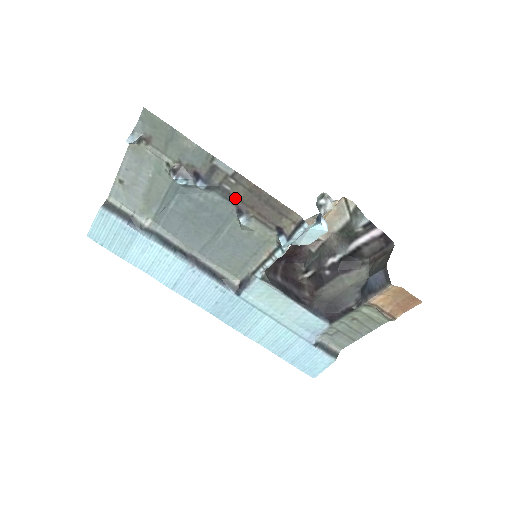
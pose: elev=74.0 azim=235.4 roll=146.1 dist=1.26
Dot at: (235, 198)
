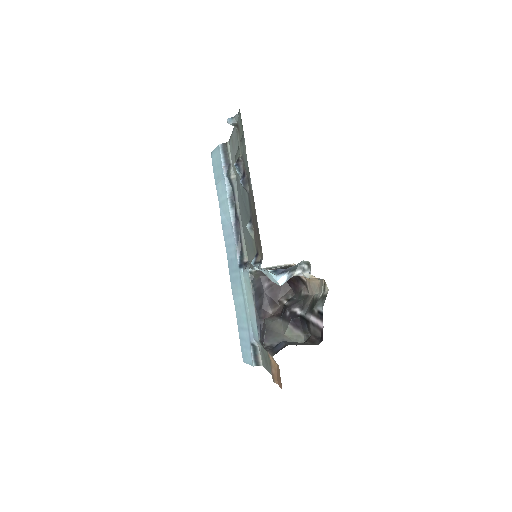
Dot at: (251, 209)
